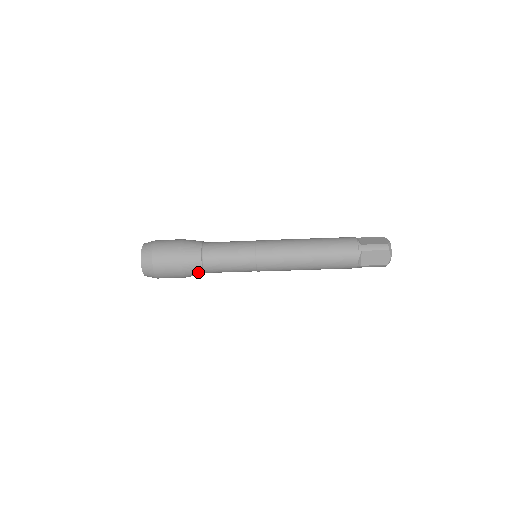
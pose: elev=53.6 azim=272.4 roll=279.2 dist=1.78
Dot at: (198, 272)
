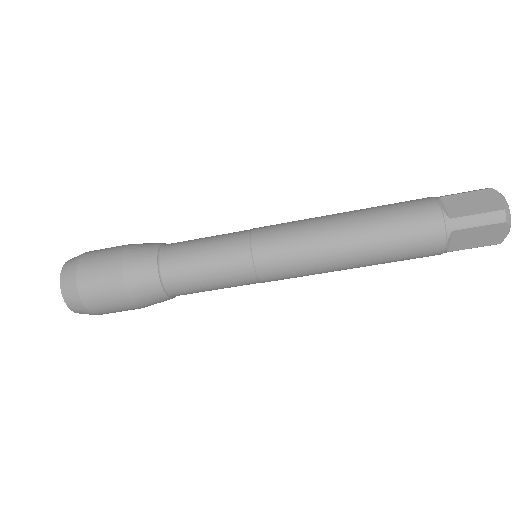
Dot at: (163, 300)
